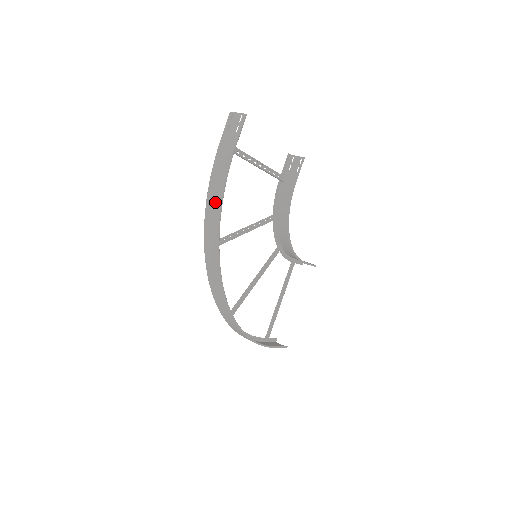
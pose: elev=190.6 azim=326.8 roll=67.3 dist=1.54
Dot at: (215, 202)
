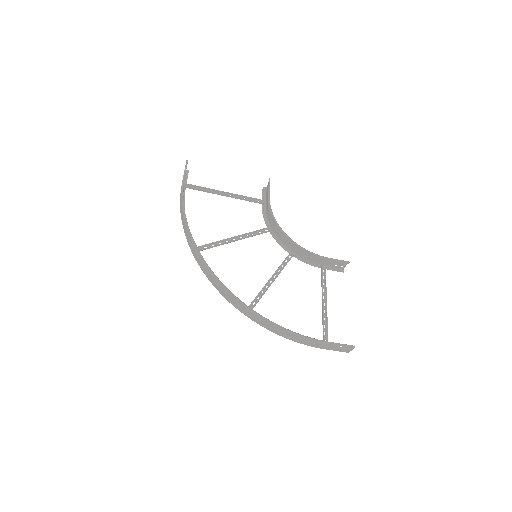
Dot at: (182, 214)
